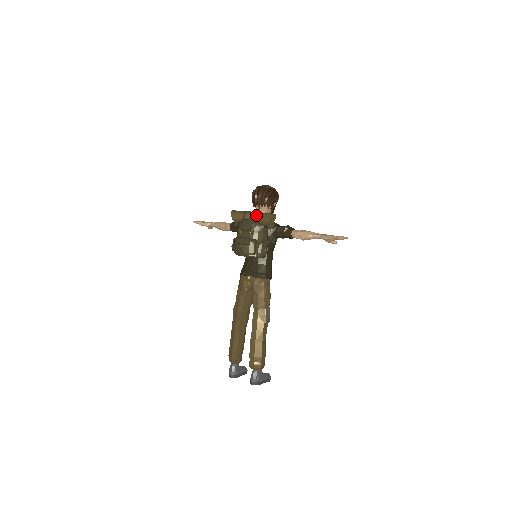
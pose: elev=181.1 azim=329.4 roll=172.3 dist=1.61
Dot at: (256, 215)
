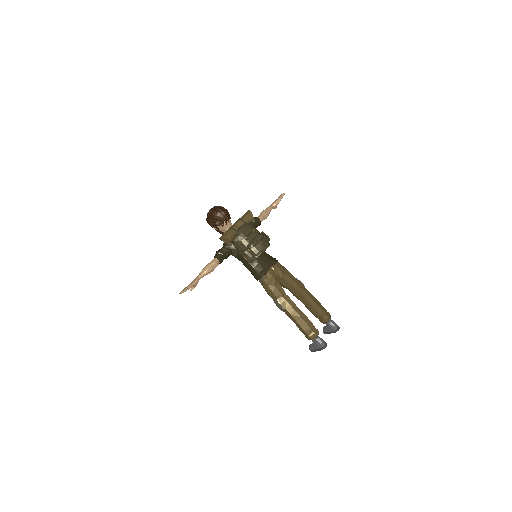
Dot at: (241, 221)
